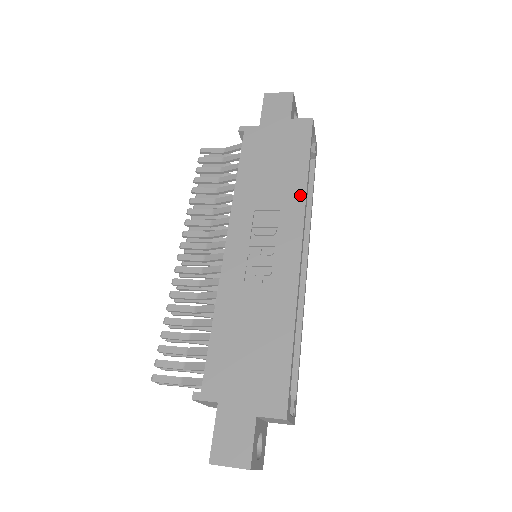
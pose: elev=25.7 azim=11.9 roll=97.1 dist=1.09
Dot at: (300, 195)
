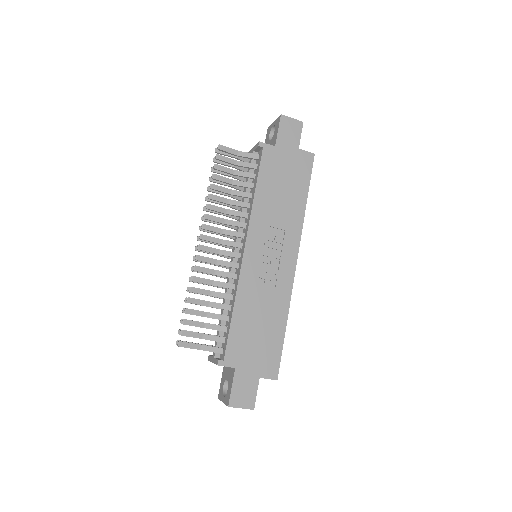
Dot at: (300, 221)
